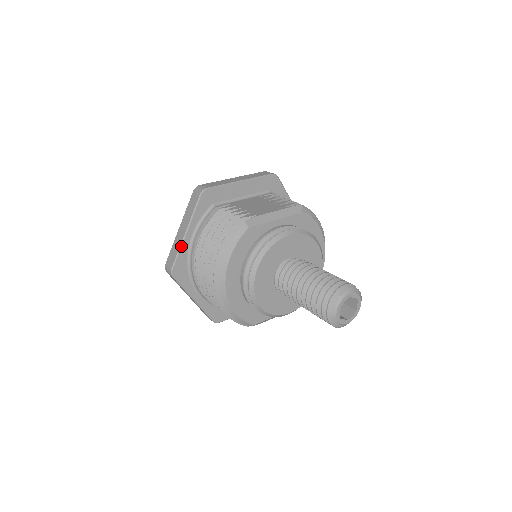
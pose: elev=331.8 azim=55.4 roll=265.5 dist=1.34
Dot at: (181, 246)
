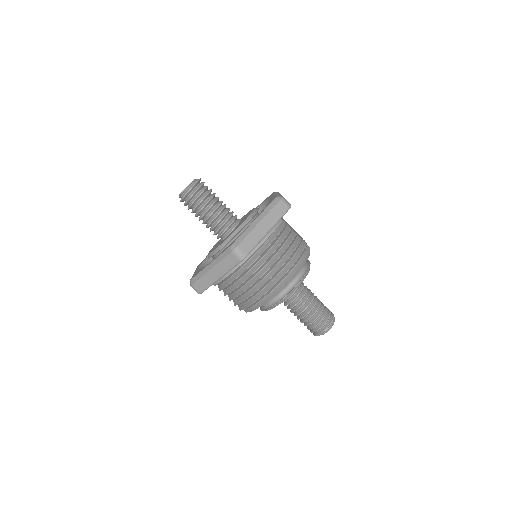
Dot at: occluded
